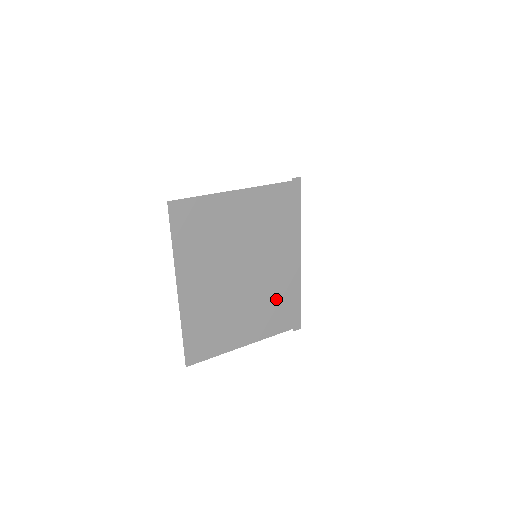
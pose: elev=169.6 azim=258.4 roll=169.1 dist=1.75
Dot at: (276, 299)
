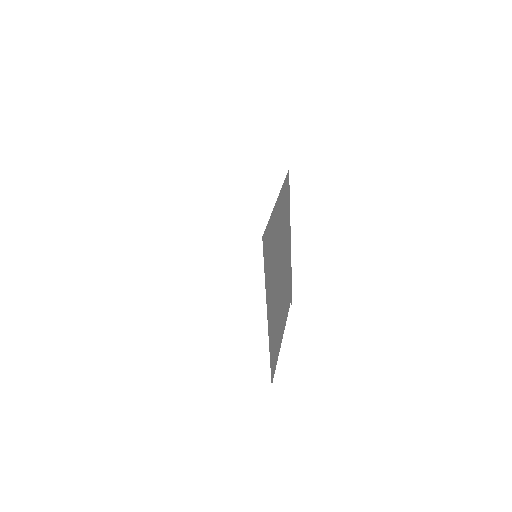
Dot at: (286, 286)
